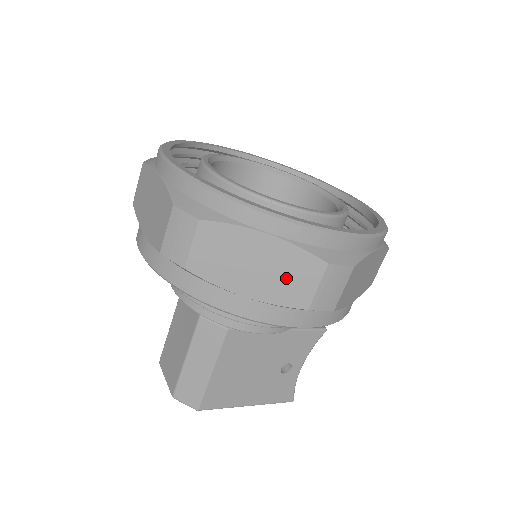
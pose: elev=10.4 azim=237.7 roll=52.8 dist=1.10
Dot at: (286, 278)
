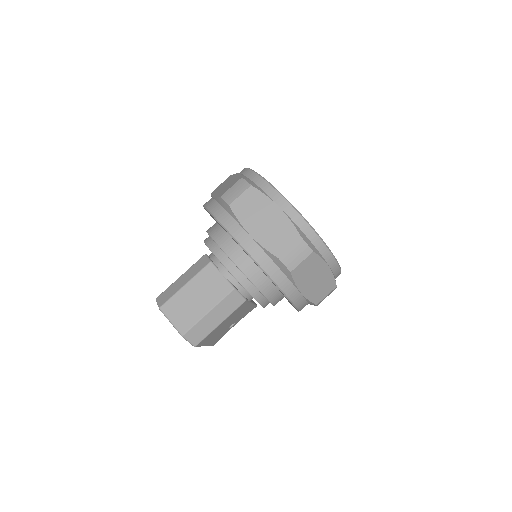
Dot at: (320, 288)
